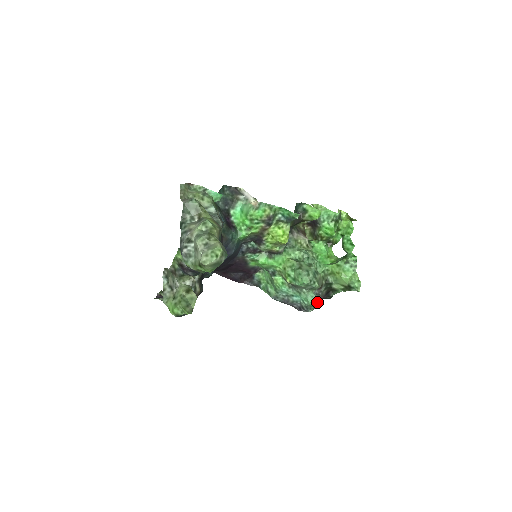
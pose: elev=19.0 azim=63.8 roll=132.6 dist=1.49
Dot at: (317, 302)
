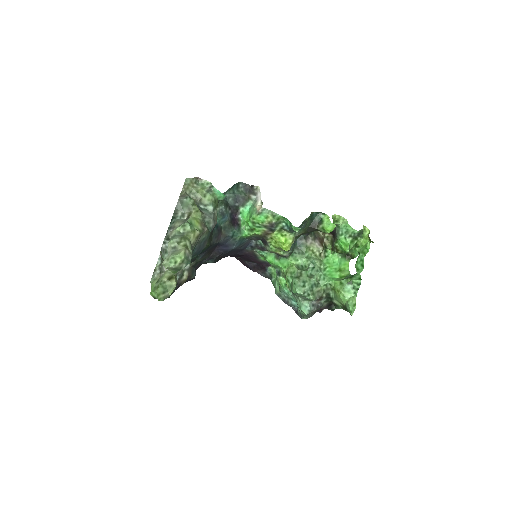
Dot at: (312, 312)
